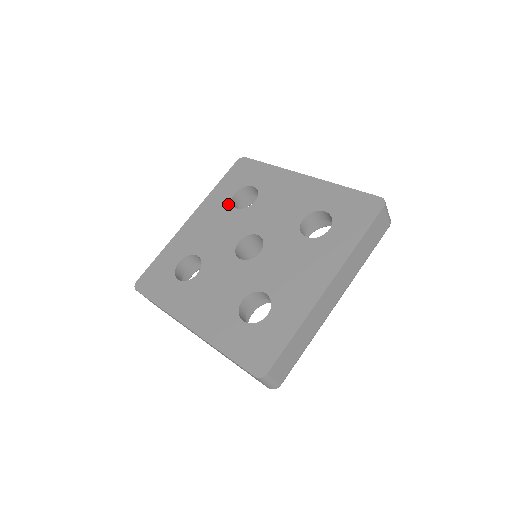
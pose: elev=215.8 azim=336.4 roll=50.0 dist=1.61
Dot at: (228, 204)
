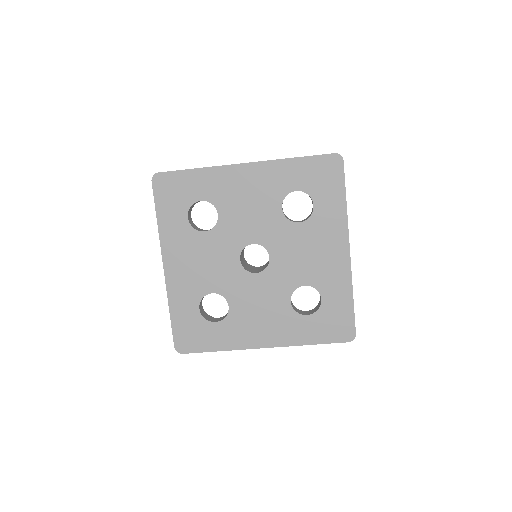
Dot at: (192, 232)
